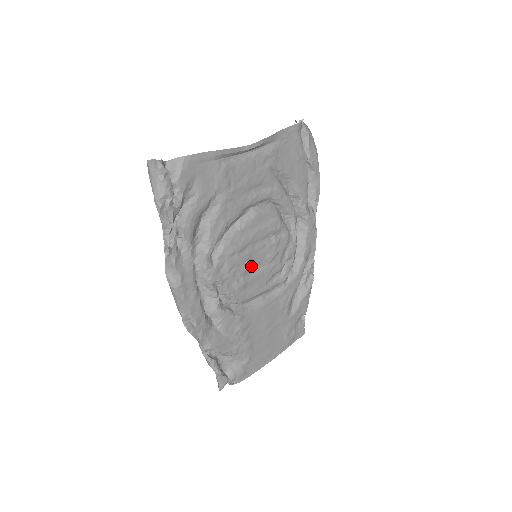
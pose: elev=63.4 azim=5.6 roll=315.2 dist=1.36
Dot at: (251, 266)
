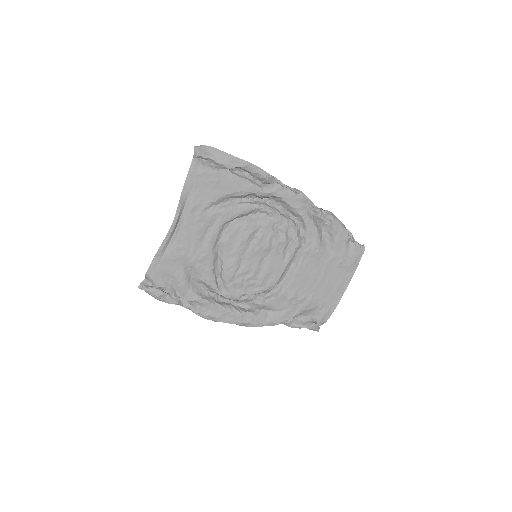
Dot at: (257, 266)
